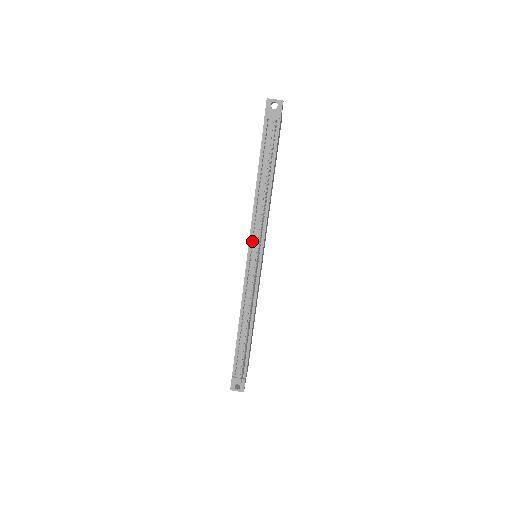
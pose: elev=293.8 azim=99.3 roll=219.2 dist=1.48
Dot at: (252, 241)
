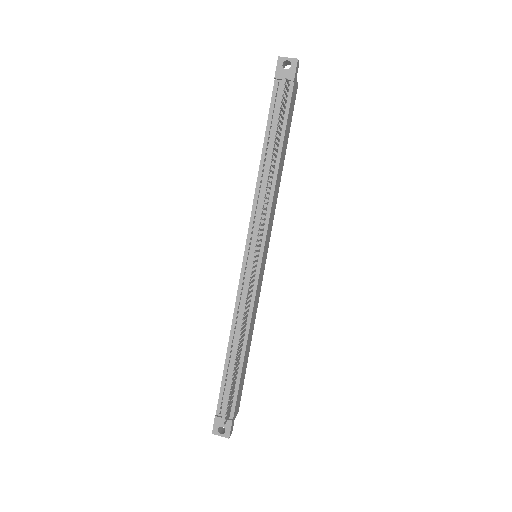
Dot at: (251, 234)
